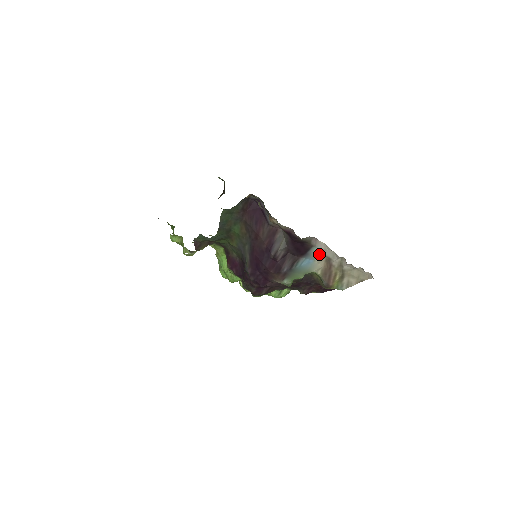
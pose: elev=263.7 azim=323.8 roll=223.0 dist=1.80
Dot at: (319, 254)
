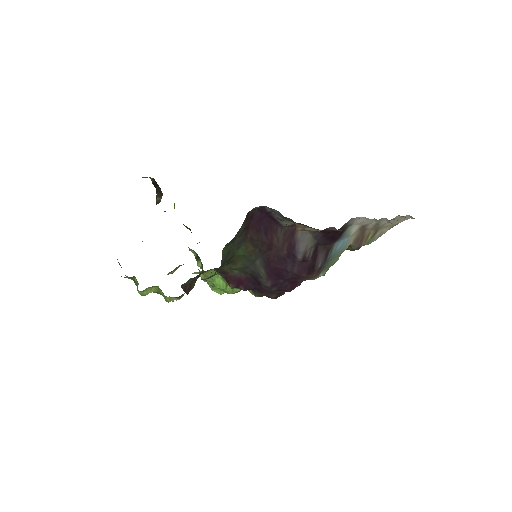
Dot at: (354, 229)
